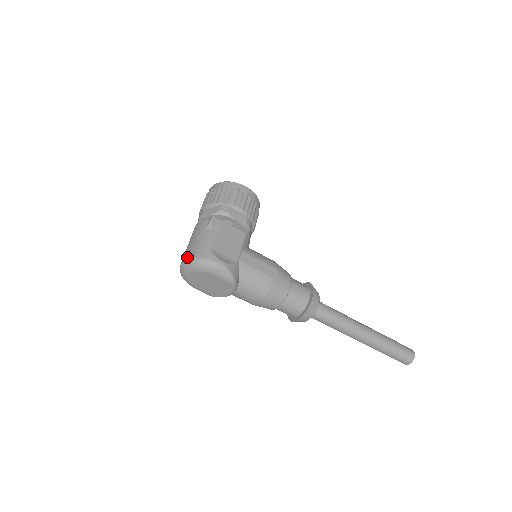
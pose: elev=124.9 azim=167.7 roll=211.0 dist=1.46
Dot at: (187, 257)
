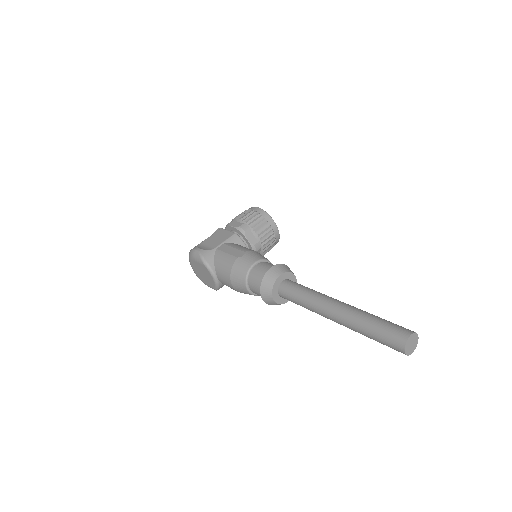
Dot at: occluded
